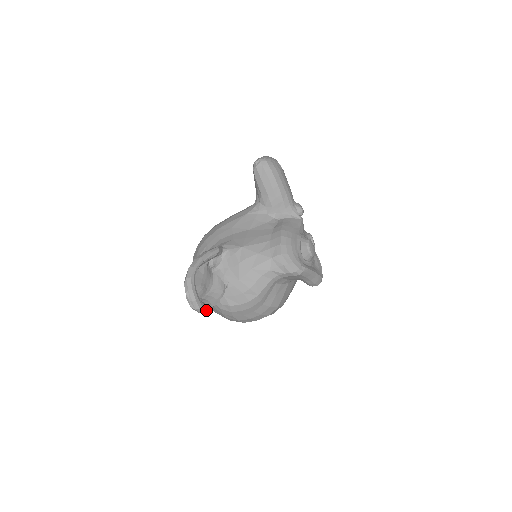
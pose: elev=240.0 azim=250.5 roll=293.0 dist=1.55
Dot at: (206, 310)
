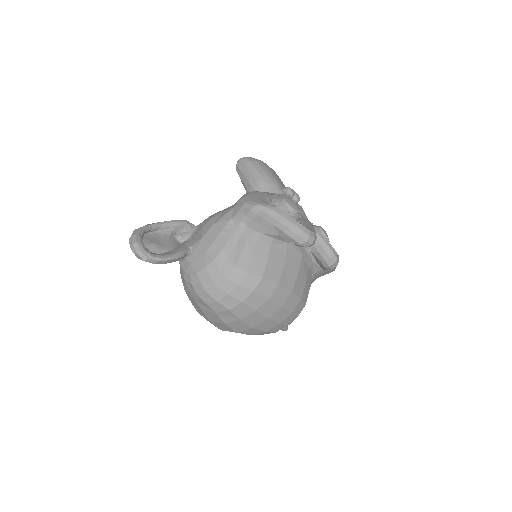
Dot at: (152, 257)
